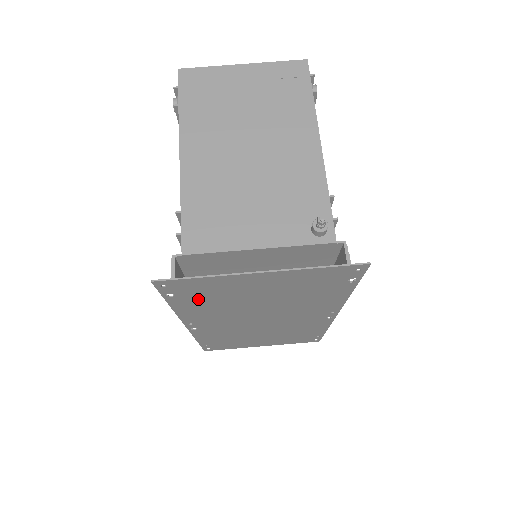
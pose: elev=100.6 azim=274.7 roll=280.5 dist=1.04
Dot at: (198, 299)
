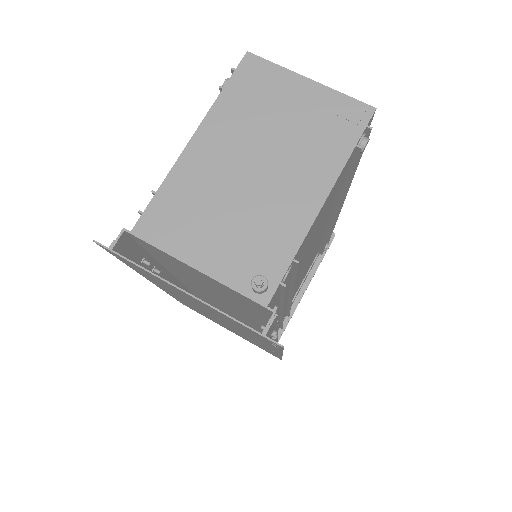
Dot at: (144, 273)
